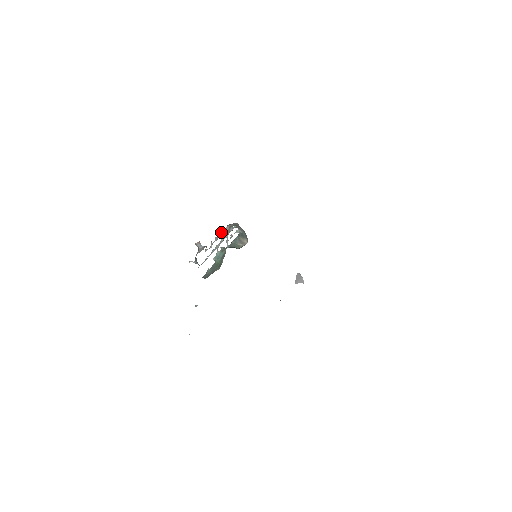
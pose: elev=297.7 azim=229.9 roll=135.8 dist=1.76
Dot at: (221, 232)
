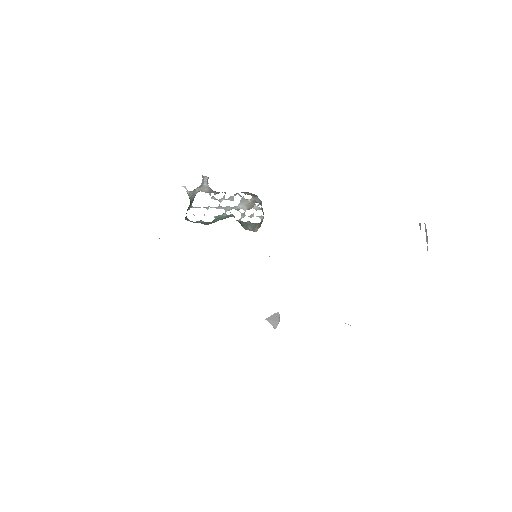
Dot at: (242, 197)
